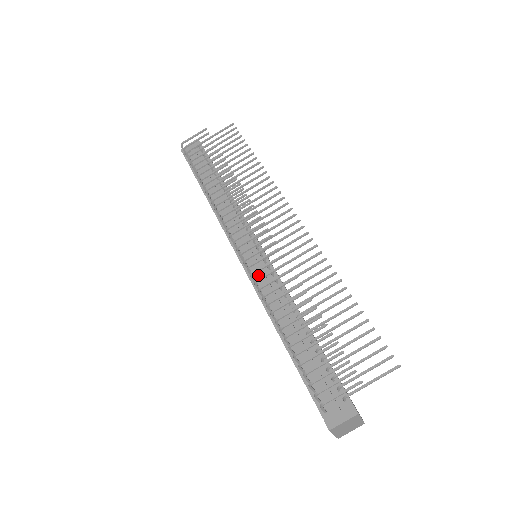
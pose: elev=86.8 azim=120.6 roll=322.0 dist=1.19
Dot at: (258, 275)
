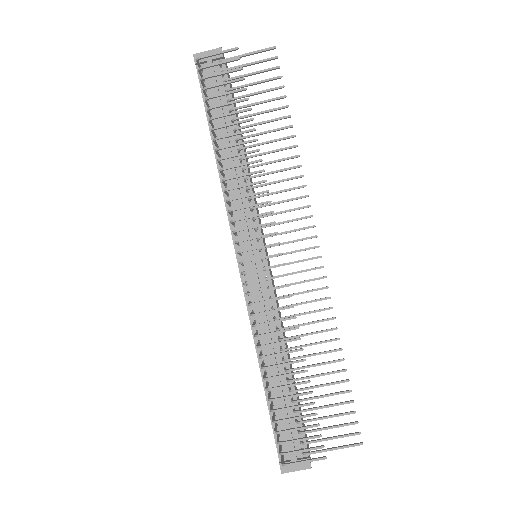
Dot at: (254, 291)
